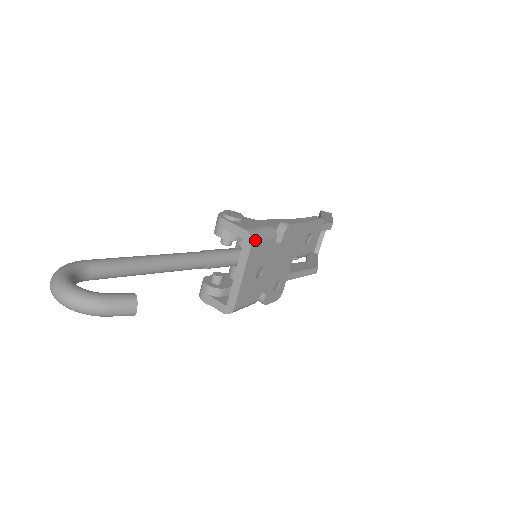
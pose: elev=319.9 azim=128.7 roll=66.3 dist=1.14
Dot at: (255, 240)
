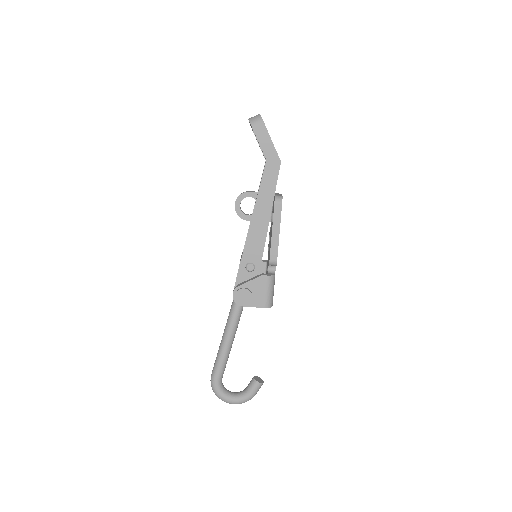
Dot at: (272, 303)
